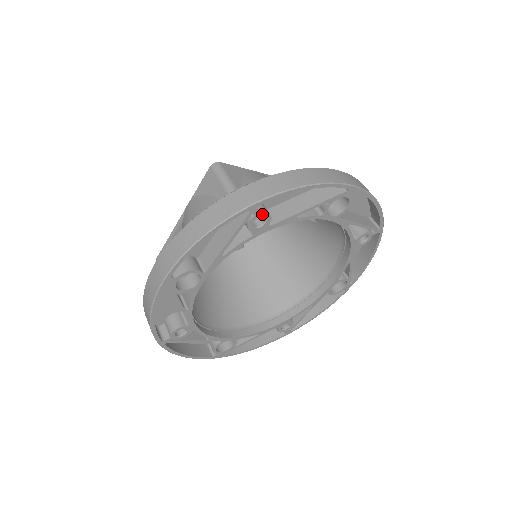
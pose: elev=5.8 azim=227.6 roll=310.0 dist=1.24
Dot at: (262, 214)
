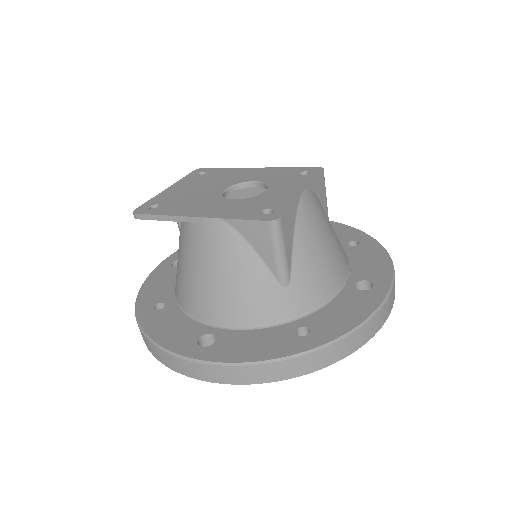
Dot at: occluded
